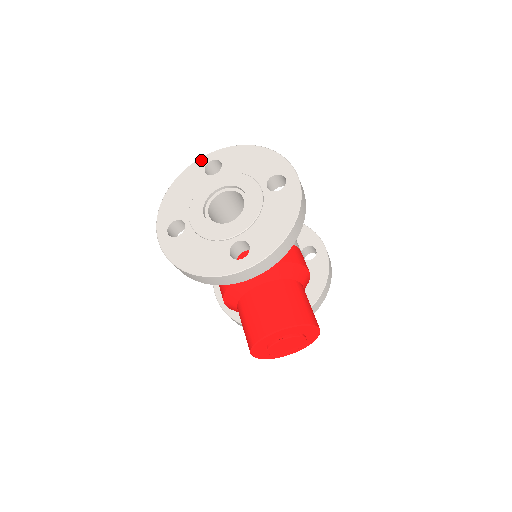
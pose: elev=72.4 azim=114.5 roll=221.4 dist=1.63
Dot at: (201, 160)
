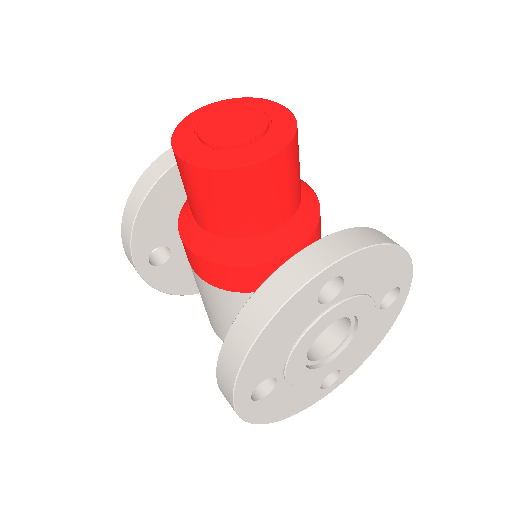
Dot at: occluded
